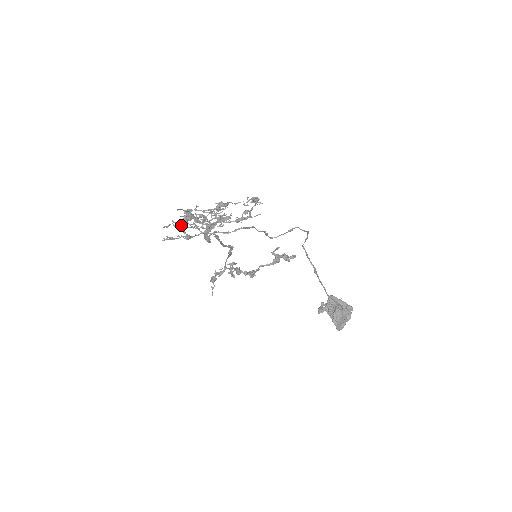
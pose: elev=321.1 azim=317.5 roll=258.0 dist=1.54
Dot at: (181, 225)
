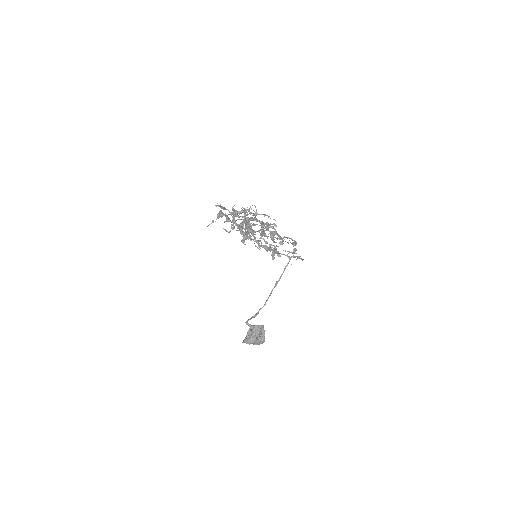
Dot at: (236, 214)
